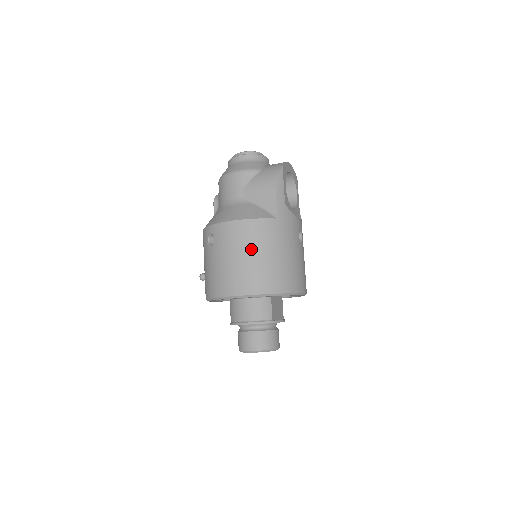
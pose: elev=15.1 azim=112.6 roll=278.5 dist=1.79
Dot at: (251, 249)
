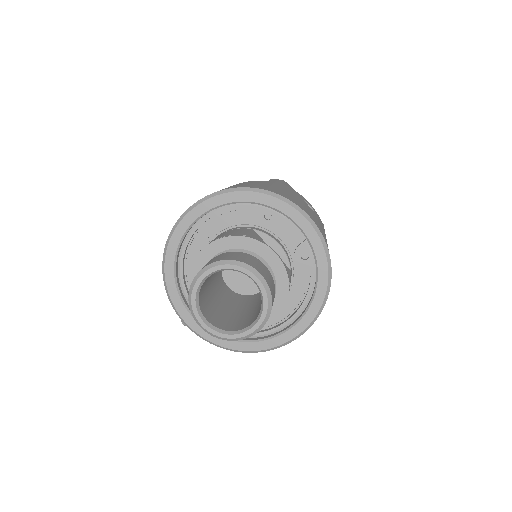
Dot at: occluded
